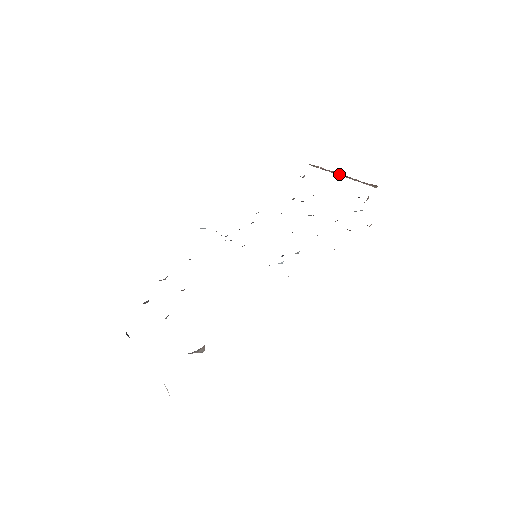
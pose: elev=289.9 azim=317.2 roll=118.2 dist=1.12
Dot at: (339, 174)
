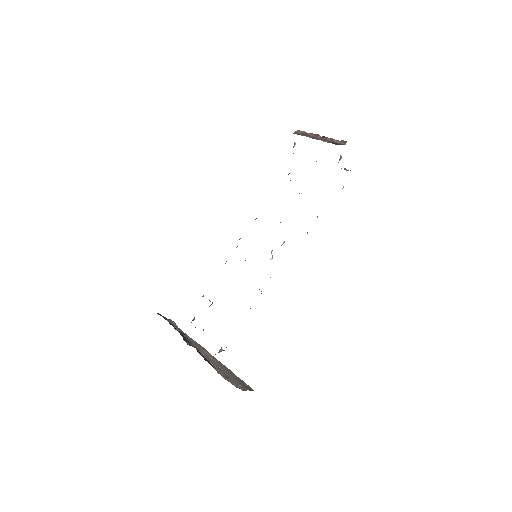
Dot at: (318, 136)
